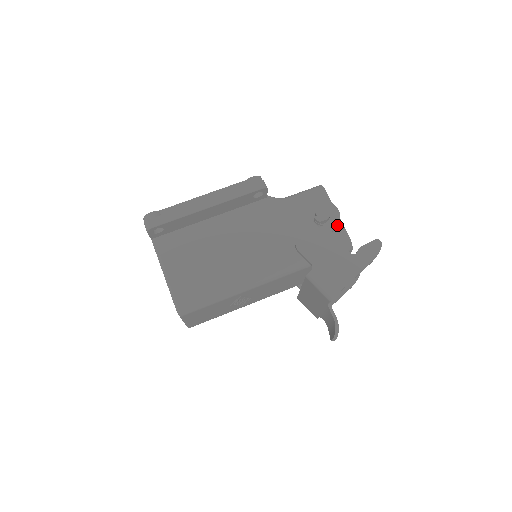
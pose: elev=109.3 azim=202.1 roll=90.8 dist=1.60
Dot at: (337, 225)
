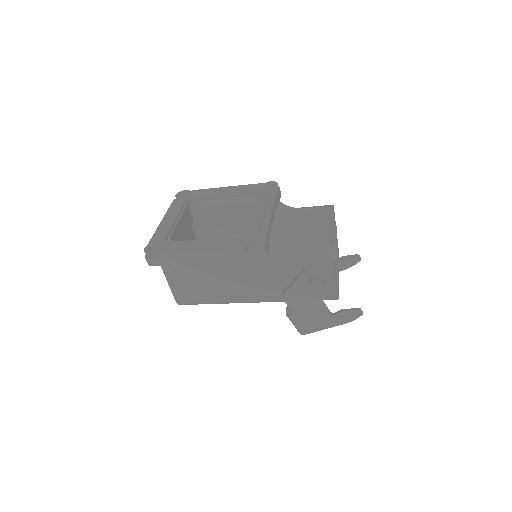
Dot at: (327, 292)
